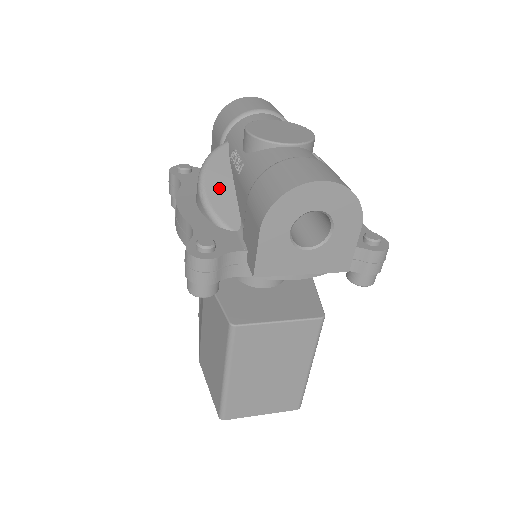
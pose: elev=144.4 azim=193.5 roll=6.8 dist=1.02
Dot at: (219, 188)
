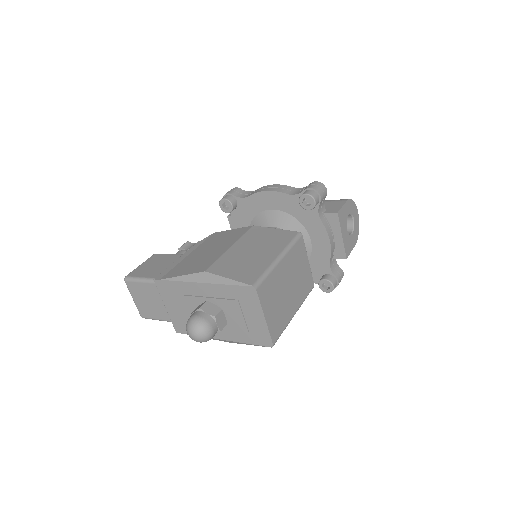
Dot at: occluded
